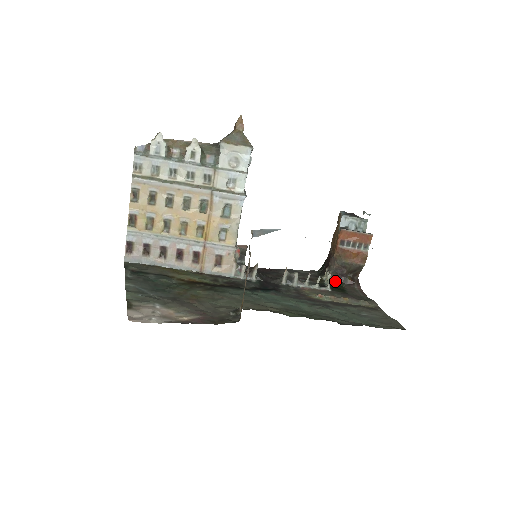
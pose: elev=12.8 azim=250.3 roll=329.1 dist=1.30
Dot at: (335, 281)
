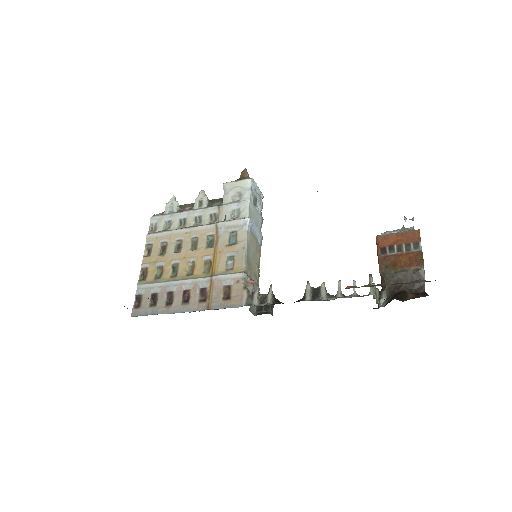
Dot at: (390, 300)
